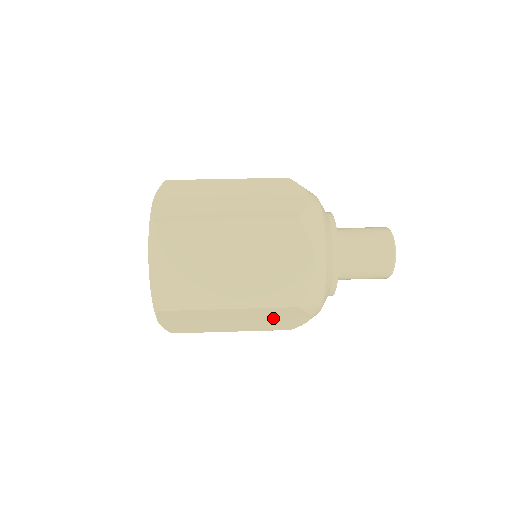
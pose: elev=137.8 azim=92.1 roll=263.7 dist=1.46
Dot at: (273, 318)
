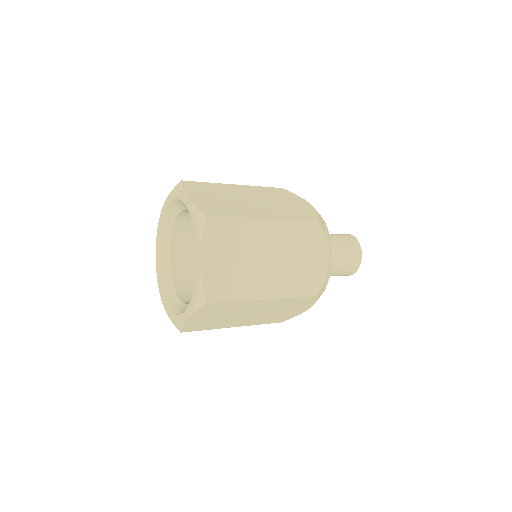
Dot at: (301, 253)
